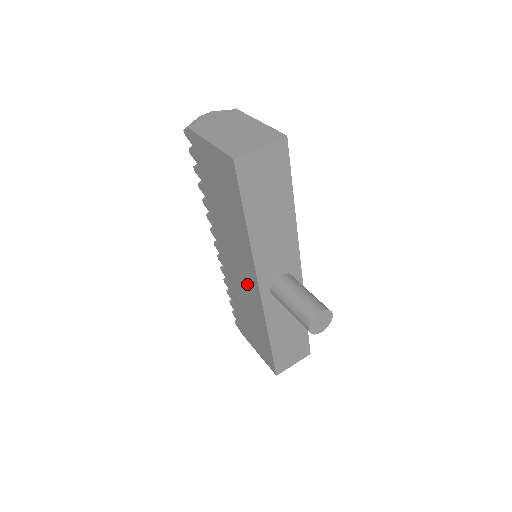
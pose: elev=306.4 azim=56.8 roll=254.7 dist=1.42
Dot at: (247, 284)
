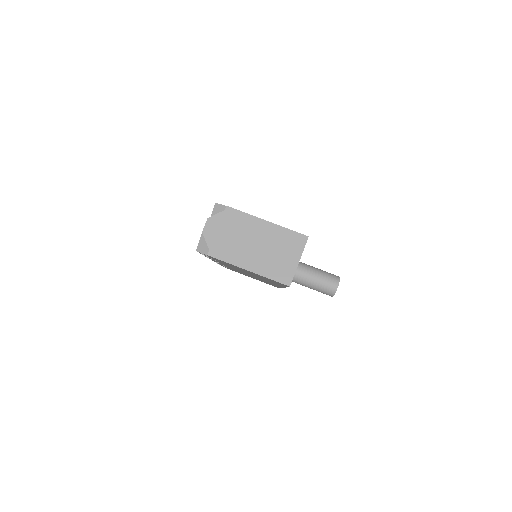
Dot at: occluded
